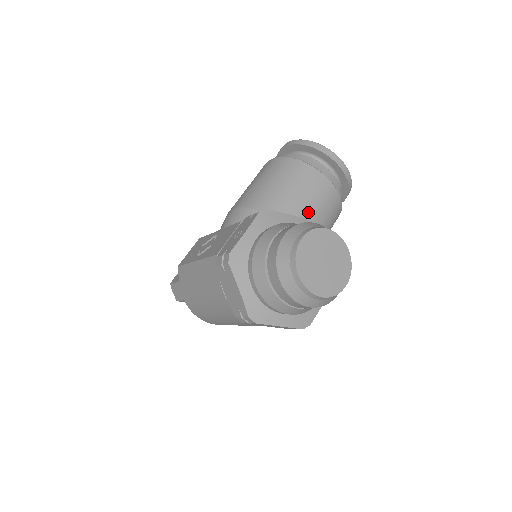
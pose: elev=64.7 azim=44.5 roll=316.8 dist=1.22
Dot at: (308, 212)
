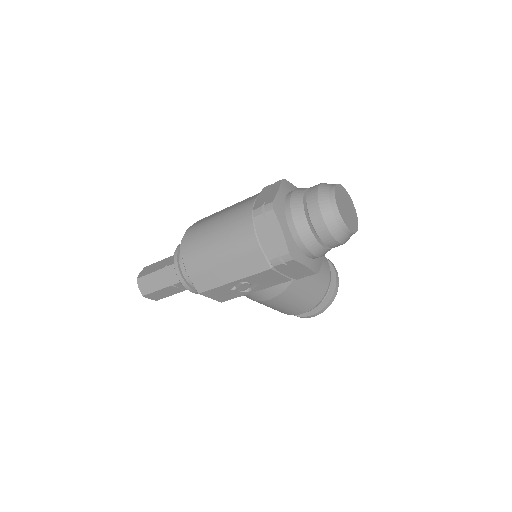
Dot at: occluded
